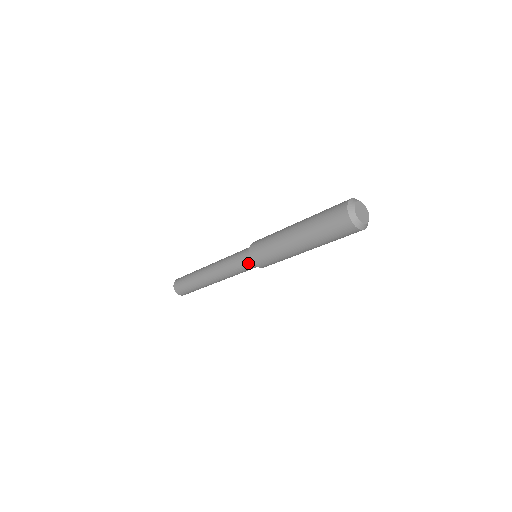
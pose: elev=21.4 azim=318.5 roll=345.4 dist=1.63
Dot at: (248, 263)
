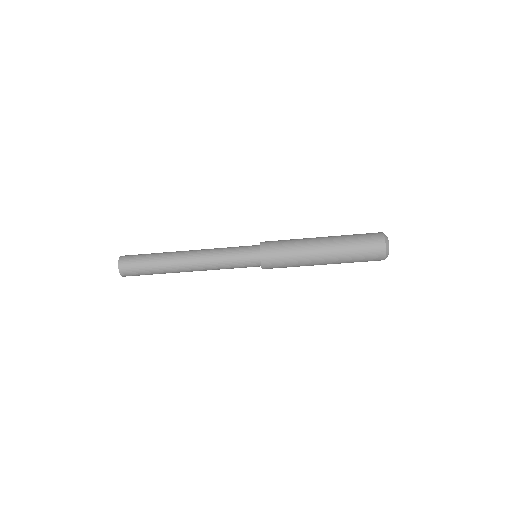
Dot at: (251, 253)
